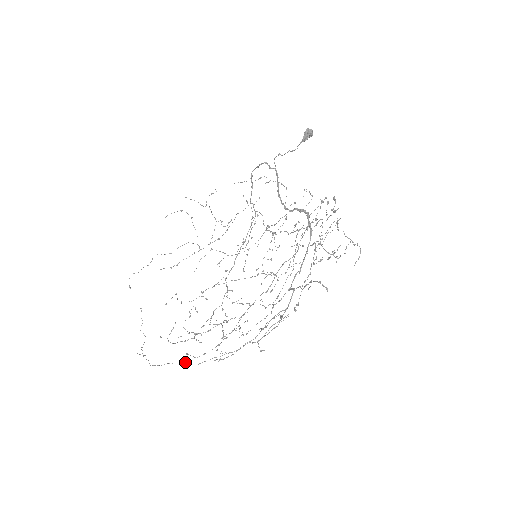
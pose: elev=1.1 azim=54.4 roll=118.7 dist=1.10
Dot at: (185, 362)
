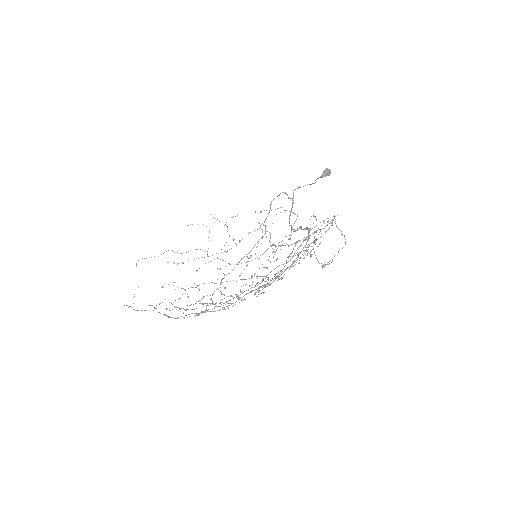
Dot at: (166, 315)
